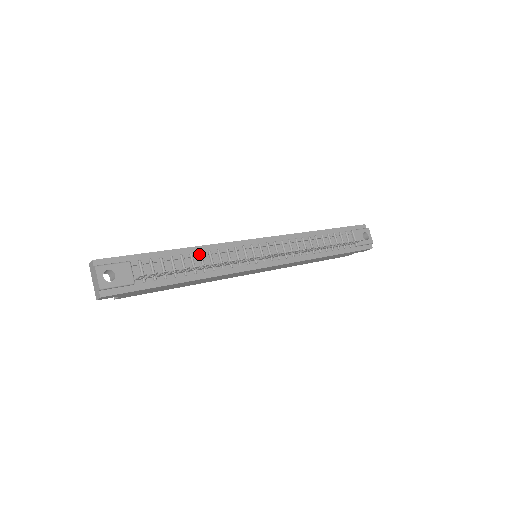
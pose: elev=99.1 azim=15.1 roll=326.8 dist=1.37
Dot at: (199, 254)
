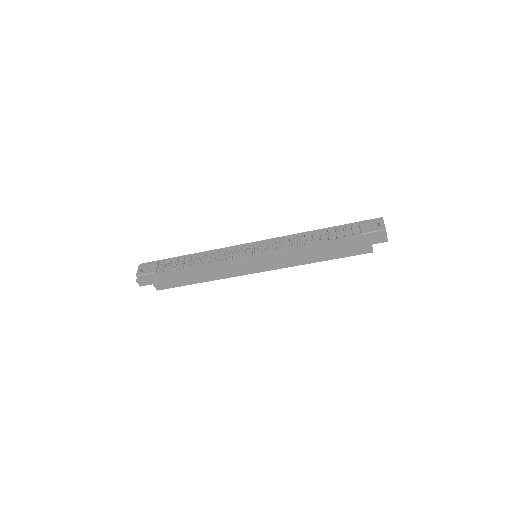
Dot at: occluded
